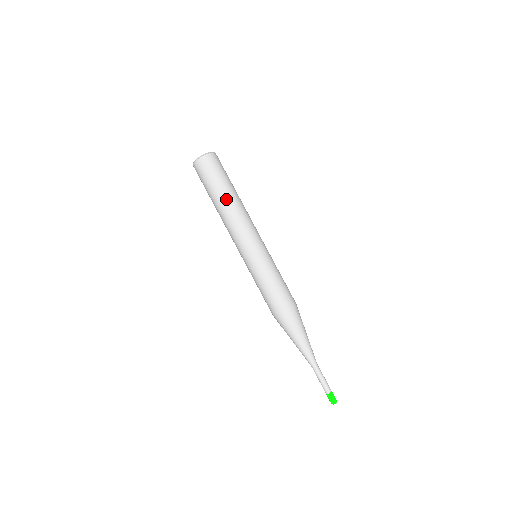
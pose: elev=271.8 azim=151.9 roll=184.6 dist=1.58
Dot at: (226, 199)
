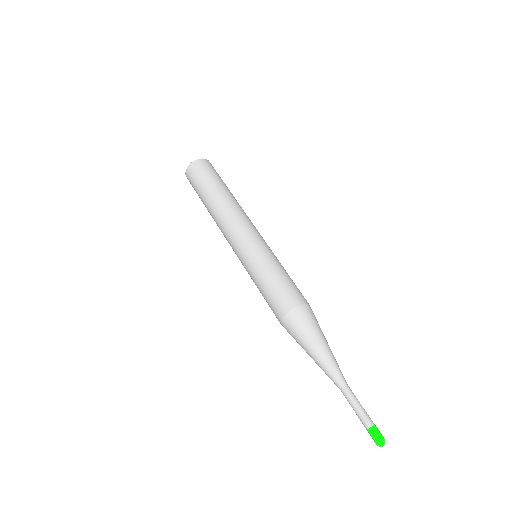
Dot at: (219, 195)
